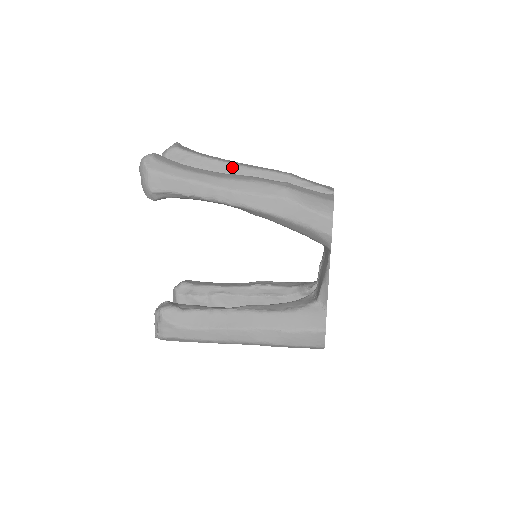
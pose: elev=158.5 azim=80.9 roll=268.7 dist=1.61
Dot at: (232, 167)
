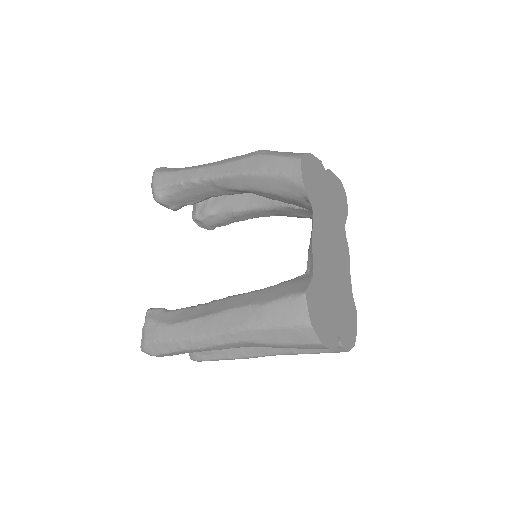
Dot at: occluded
